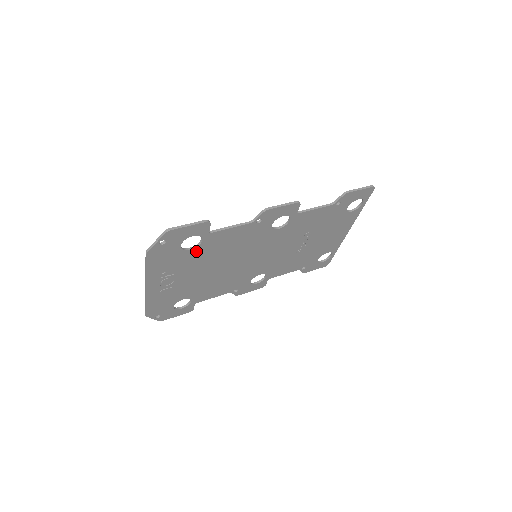
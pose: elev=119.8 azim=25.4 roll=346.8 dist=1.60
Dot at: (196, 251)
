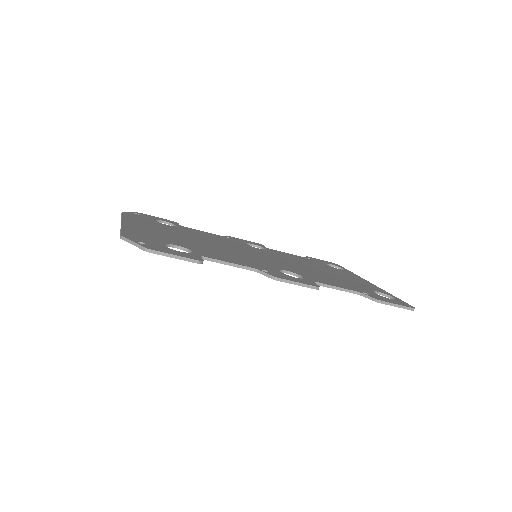
Dot at: occluded
